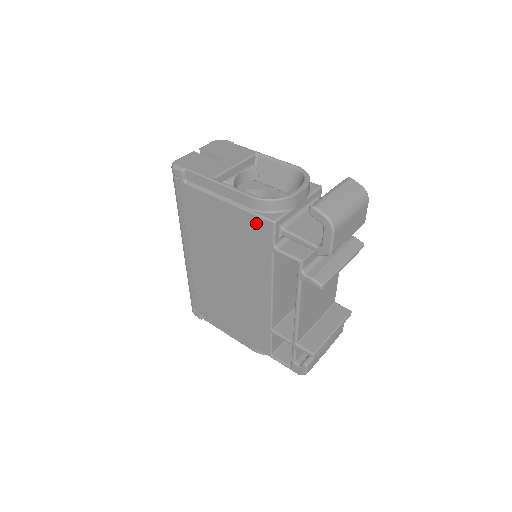
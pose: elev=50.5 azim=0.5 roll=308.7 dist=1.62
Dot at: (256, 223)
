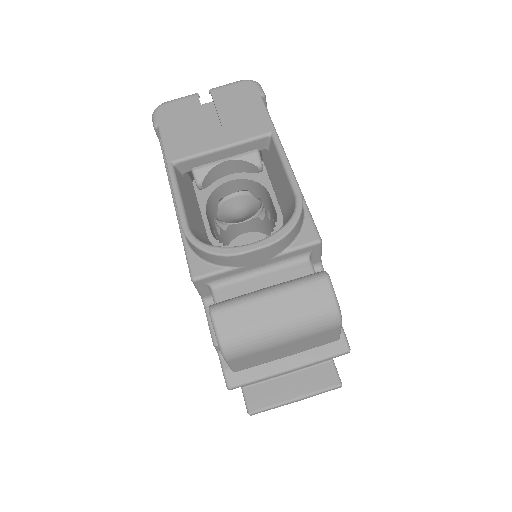
Dot at: occluded
